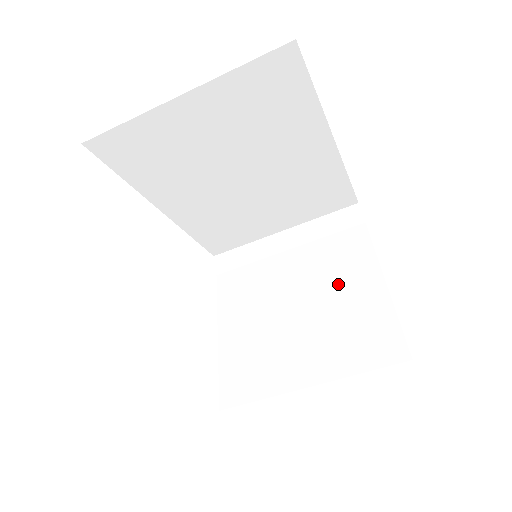
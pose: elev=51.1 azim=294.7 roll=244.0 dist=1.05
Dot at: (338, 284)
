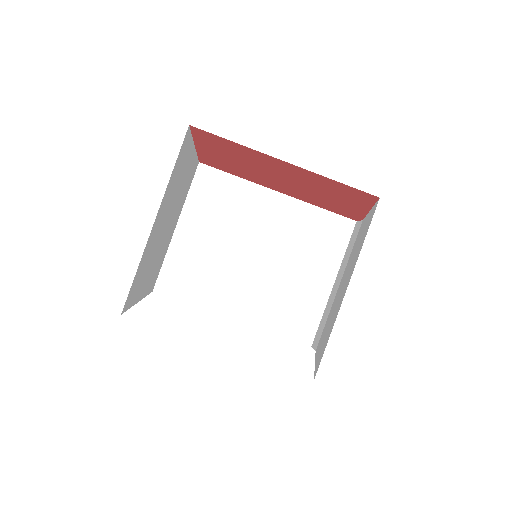
Dot at: (355, 249)
